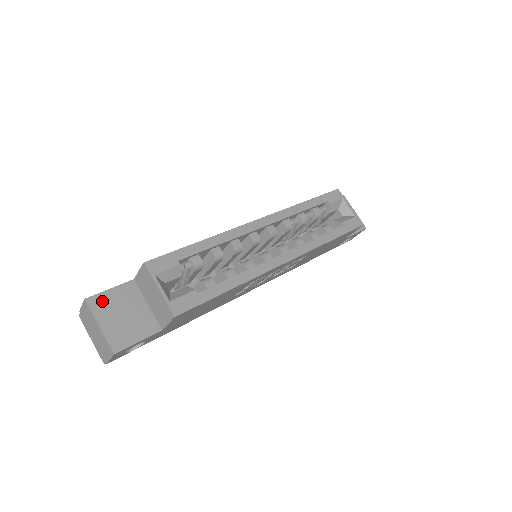
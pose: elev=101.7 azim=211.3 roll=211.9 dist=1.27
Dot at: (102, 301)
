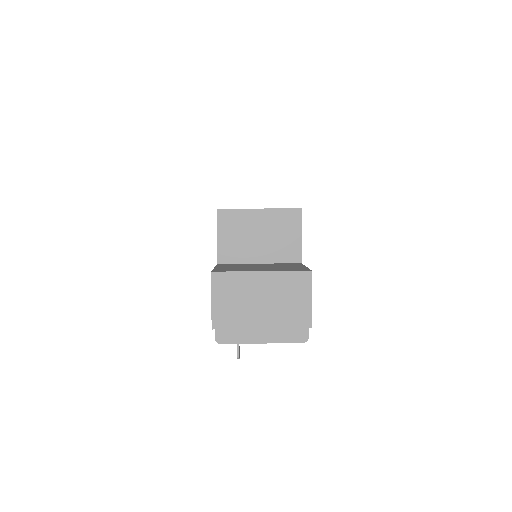
Dot at: (226, 269)
